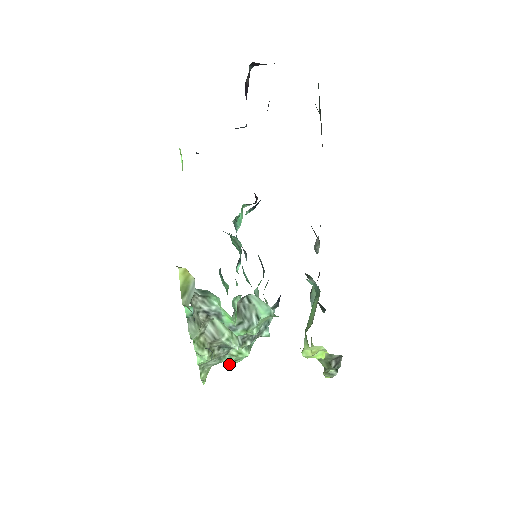
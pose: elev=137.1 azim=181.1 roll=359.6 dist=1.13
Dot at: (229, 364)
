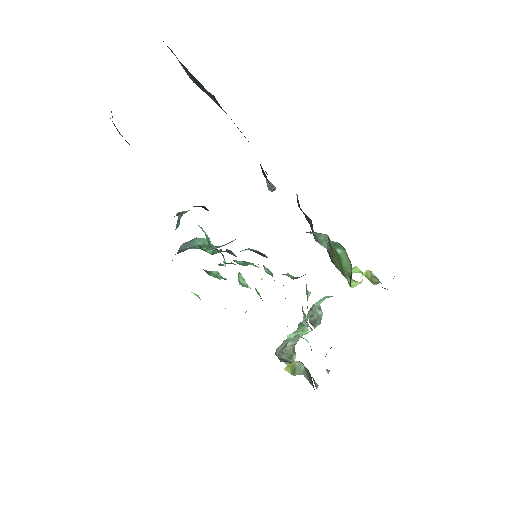
Dot at: occluded
